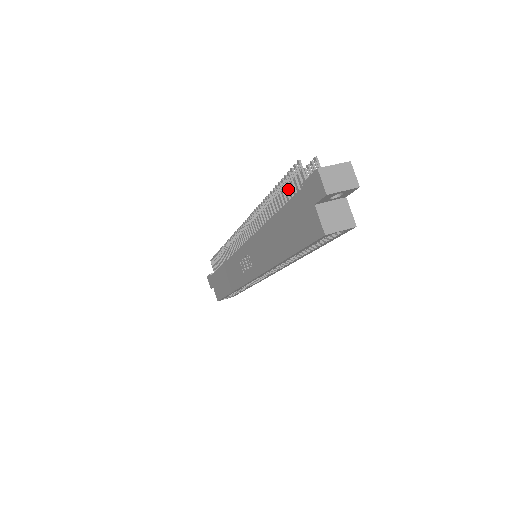
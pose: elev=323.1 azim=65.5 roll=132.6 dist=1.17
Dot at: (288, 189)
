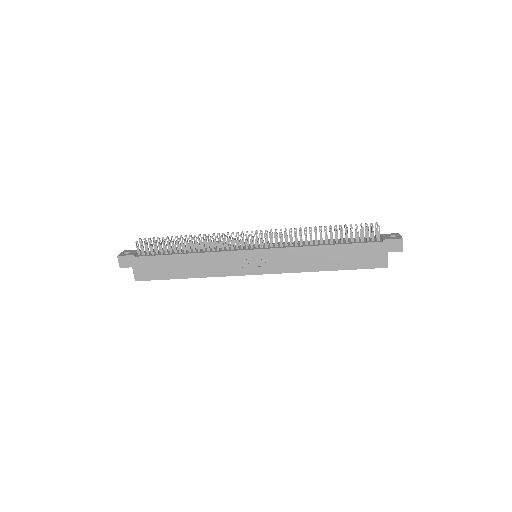
Dot at: (357, 235)
